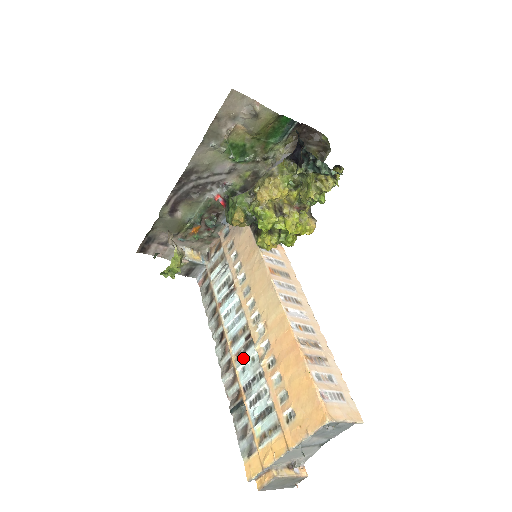
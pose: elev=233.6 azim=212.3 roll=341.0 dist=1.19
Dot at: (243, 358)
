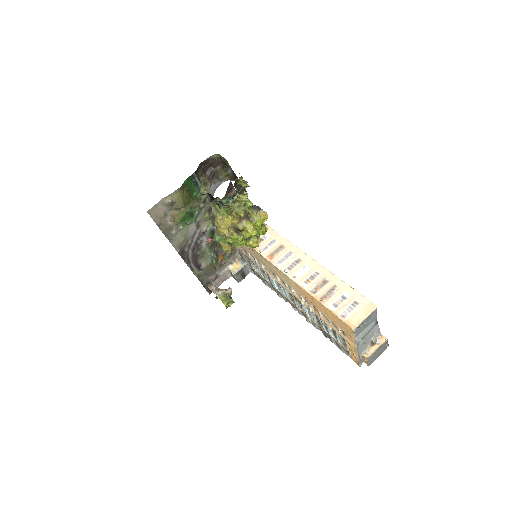
Dot at: (304, 310)
